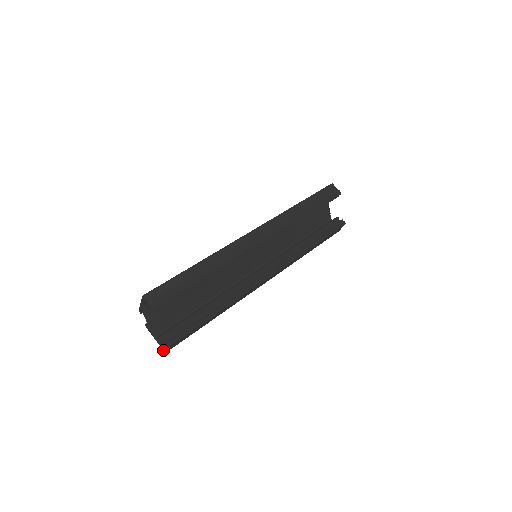
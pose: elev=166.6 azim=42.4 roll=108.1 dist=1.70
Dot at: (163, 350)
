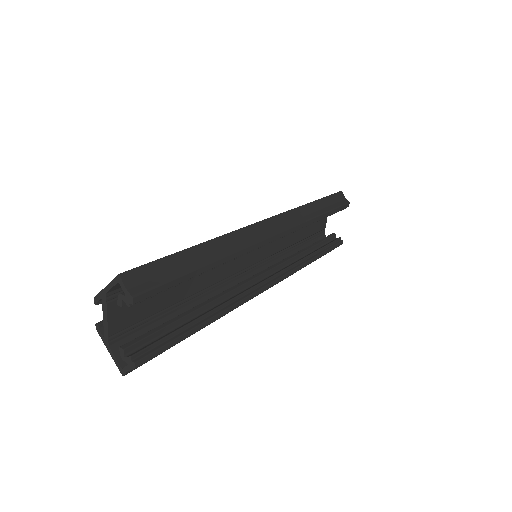
Dot at: (120, 371)
